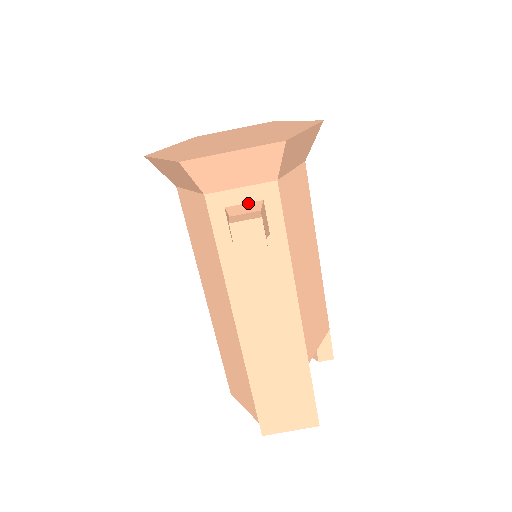
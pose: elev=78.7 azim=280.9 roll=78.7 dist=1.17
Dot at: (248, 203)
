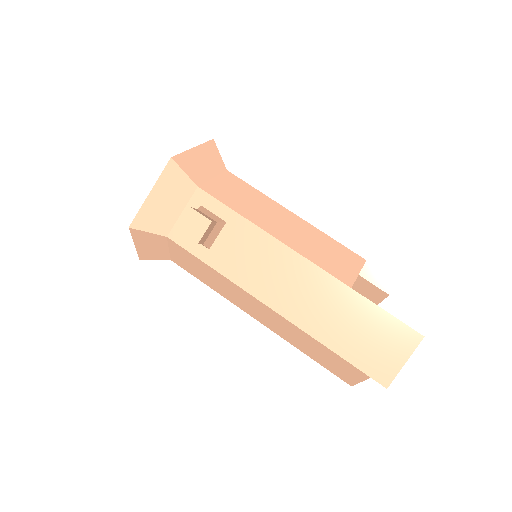
Dot at: occluded
